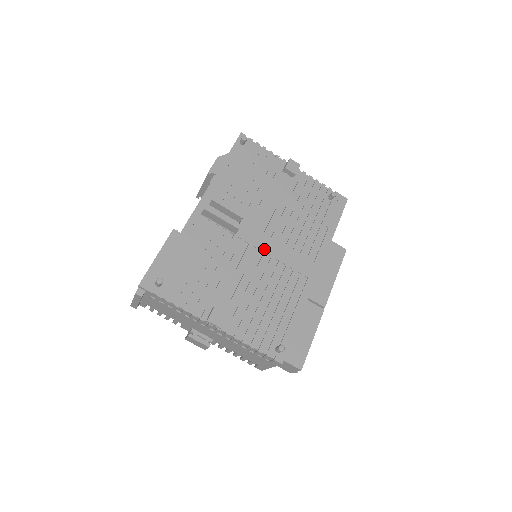
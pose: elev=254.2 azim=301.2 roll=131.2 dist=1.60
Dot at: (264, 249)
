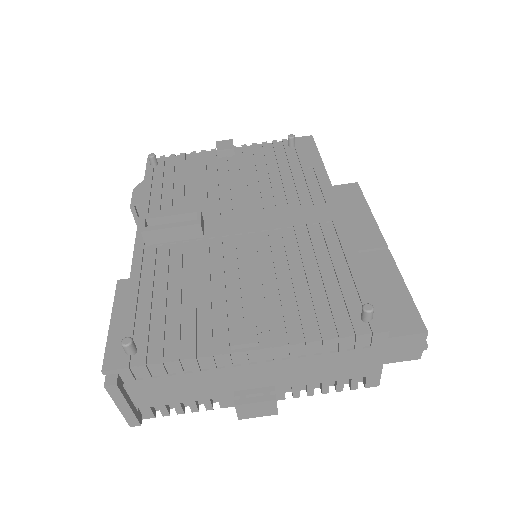
Dot at: (252, 229)
